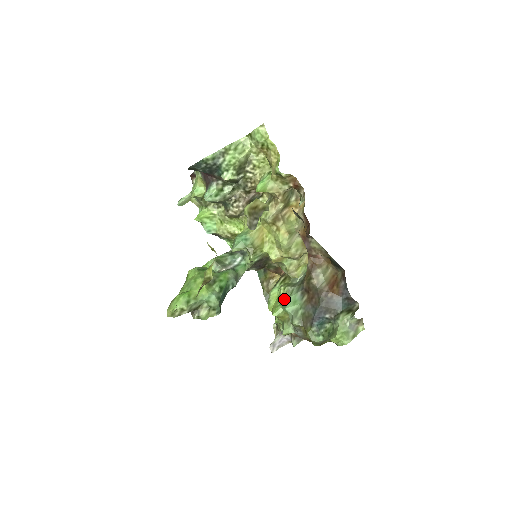
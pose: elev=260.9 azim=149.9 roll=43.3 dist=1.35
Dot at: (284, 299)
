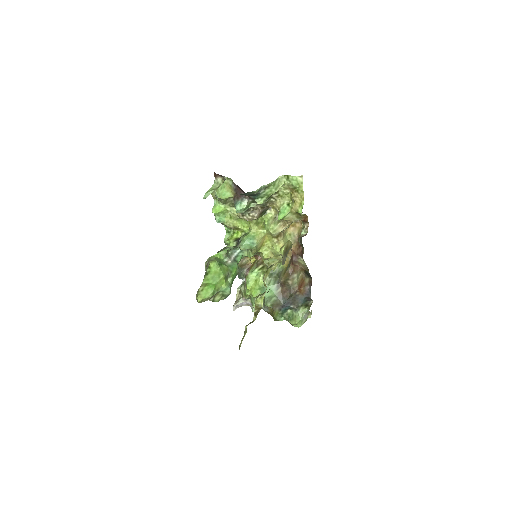
Dot at: (263, 286)
